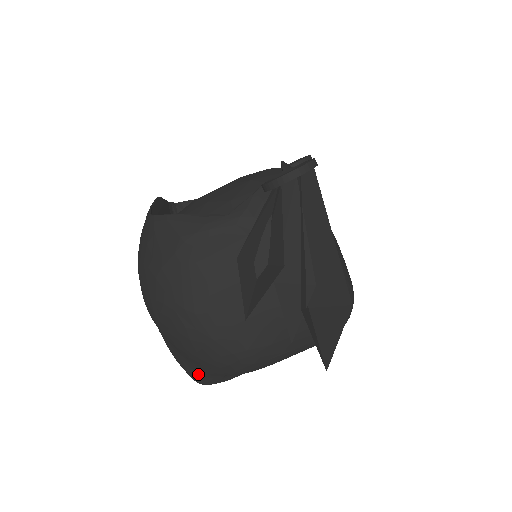
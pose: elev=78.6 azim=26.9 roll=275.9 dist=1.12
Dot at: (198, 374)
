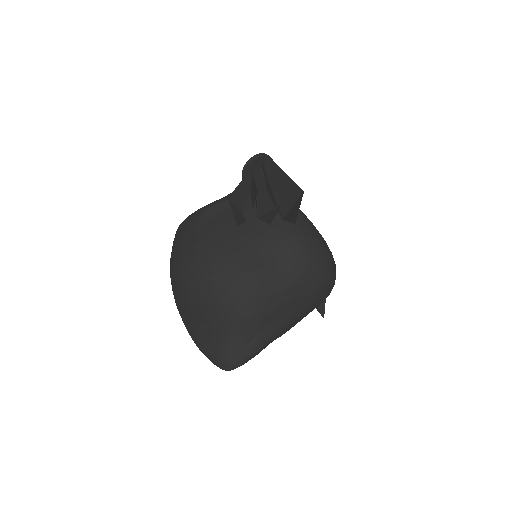
Dot at: (220, 348)
